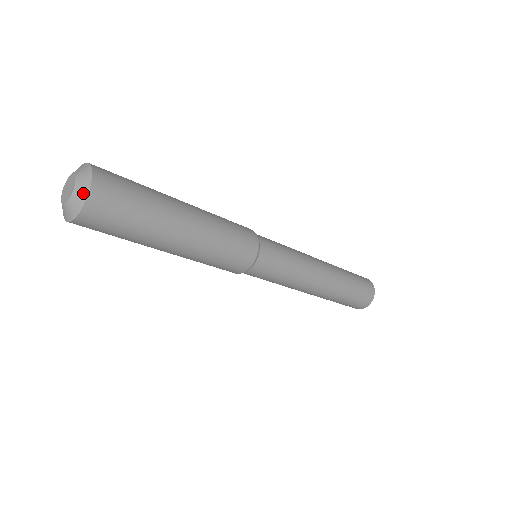
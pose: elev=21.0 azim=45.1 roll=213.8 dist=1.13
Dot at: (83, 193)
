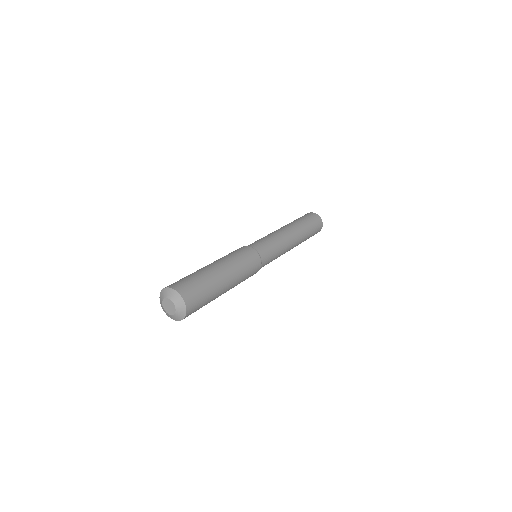
Dot at: (181, 304)
